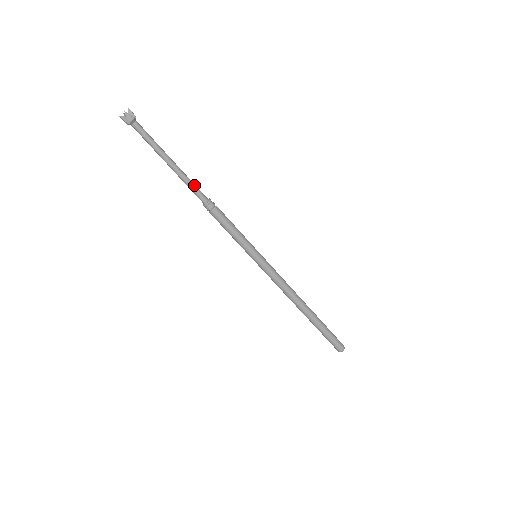
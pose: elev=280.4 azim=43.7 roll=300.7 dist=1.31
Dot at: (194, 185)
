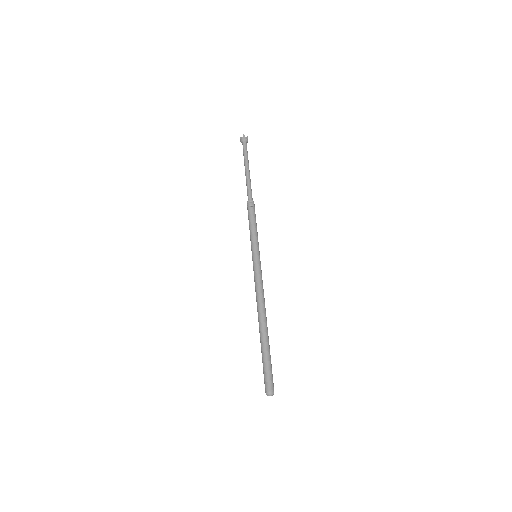
Dot at: occluded
